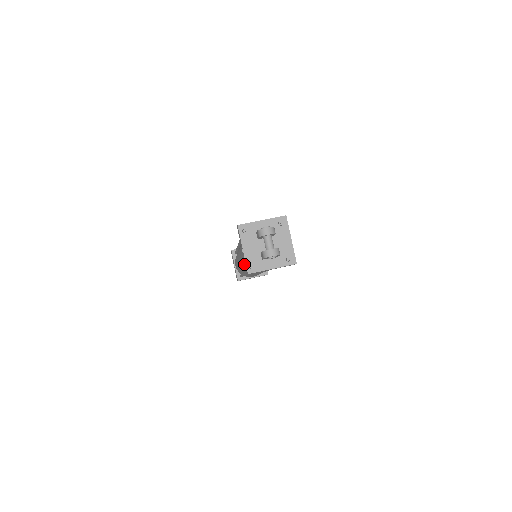
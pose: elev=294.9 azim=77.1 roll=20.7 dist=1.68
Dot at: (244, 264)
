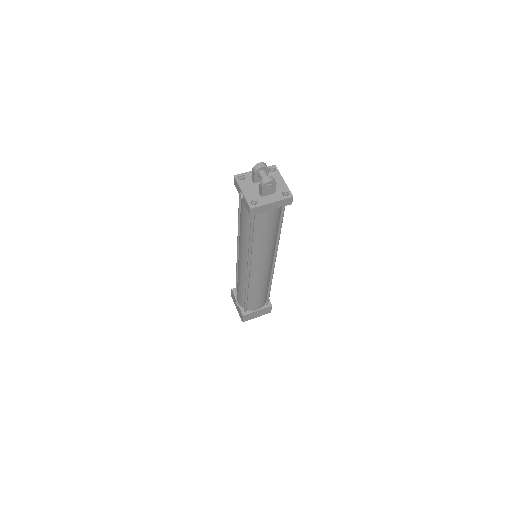
Dot at: (246, 242)
